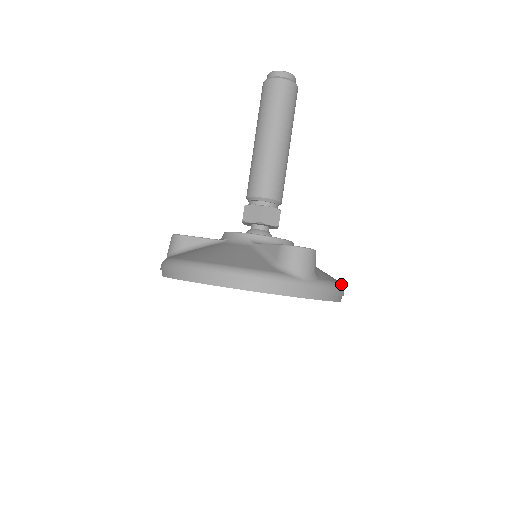
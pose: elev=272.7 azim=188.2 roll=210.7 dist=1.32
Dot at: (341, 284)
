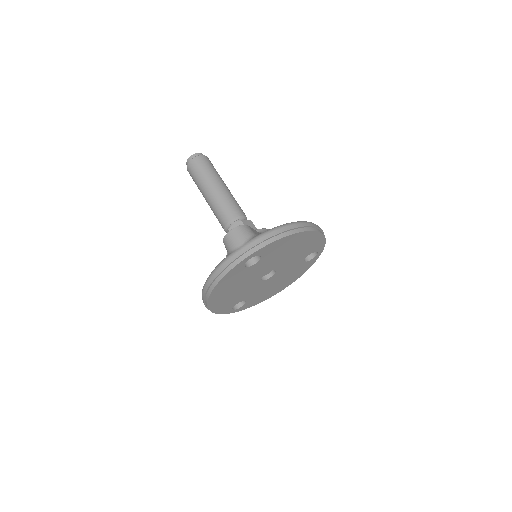
Dot at: (287, 223)
